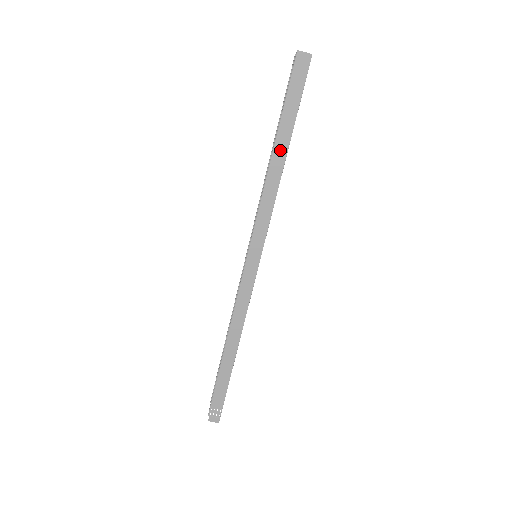
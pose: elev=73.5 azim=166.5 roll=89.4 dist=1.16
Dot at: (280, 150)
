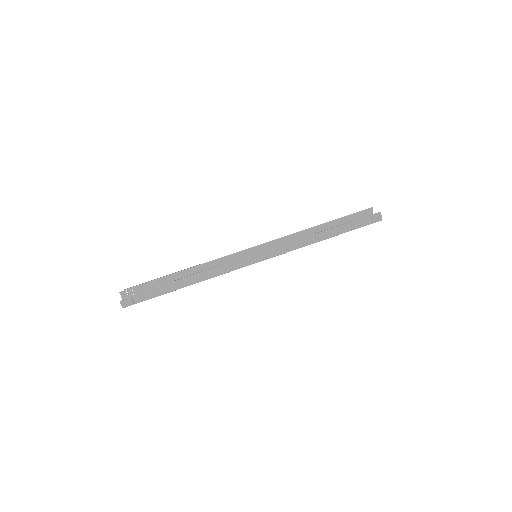
Dot at: (329, 234)
